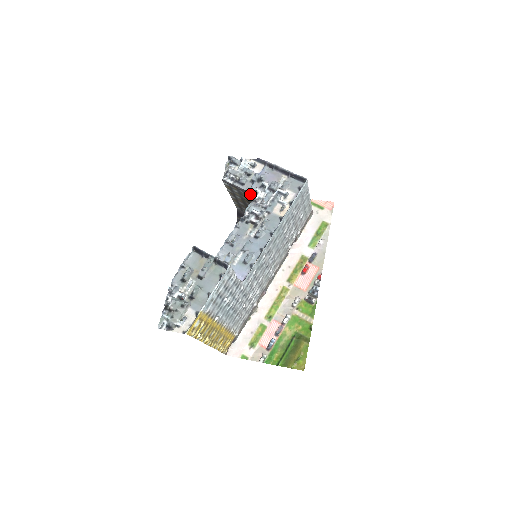
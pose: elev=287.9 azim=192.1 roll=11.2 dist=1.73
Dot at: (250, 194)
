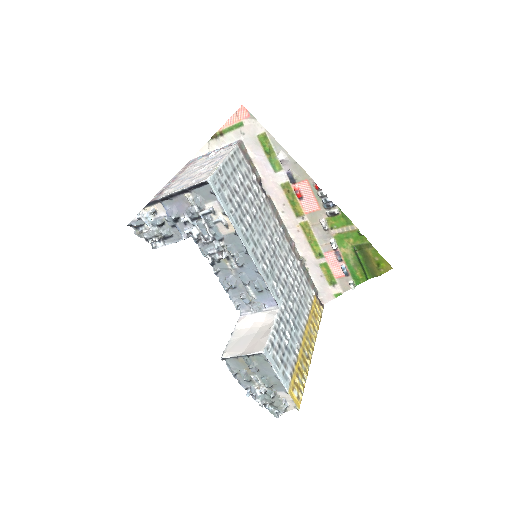
Dot at: (187, 236)
